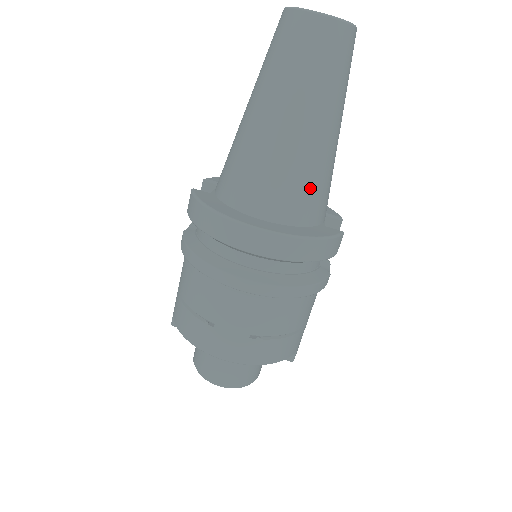
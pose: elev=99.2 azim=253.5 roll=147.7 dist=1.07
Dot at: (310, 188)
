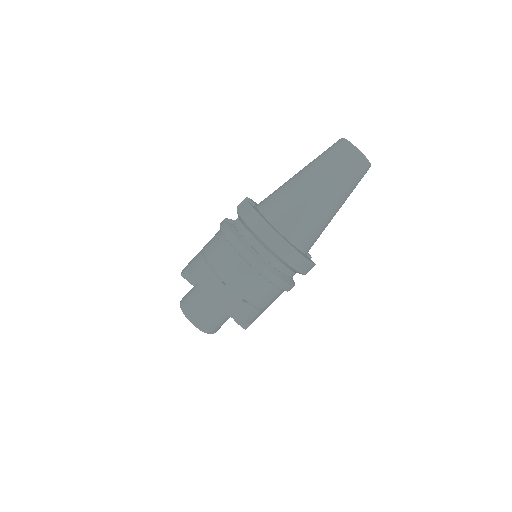
Dot at: (314, 233)
